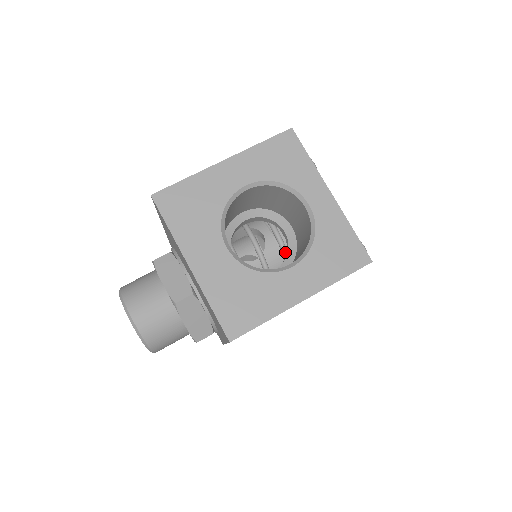
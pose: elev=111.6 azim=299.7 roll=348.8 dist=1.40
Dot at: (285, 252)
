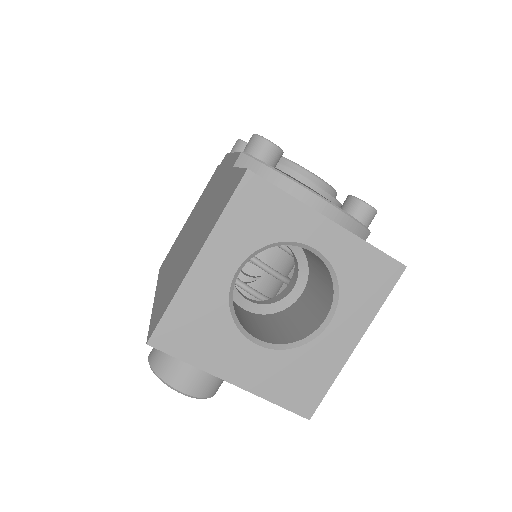
Dot at: (289, 251)
